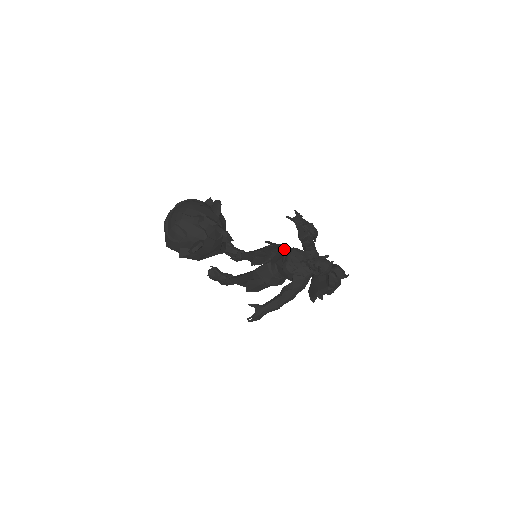
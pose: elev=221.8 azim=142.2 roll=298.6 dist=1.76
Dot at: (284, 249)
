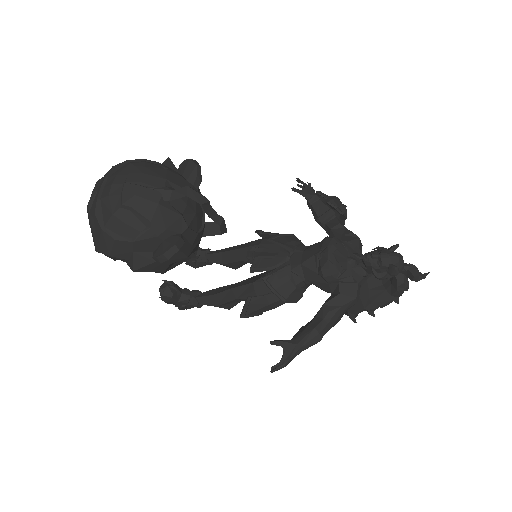
Dot at: occluded
